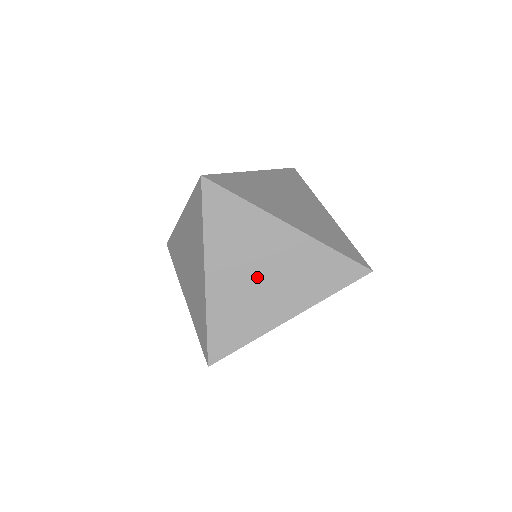
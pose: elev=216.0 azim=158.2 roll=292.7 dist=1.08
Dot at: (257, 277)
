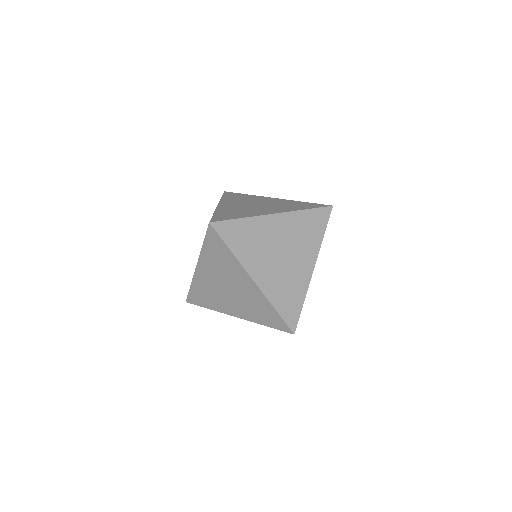
Dot at: (225, 288)
